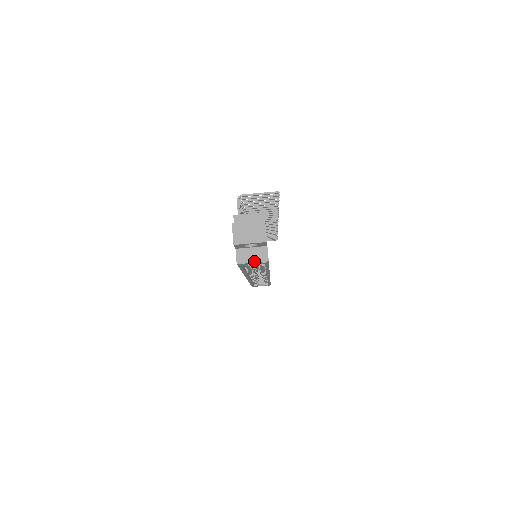
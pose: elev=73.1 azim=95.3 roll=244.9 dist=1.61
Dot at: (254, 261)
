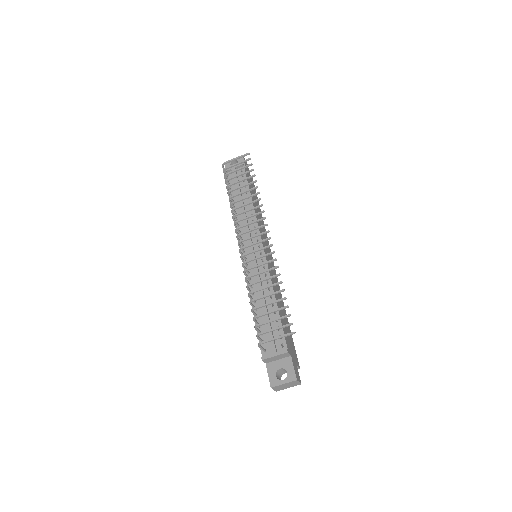
Dot at: occluded
